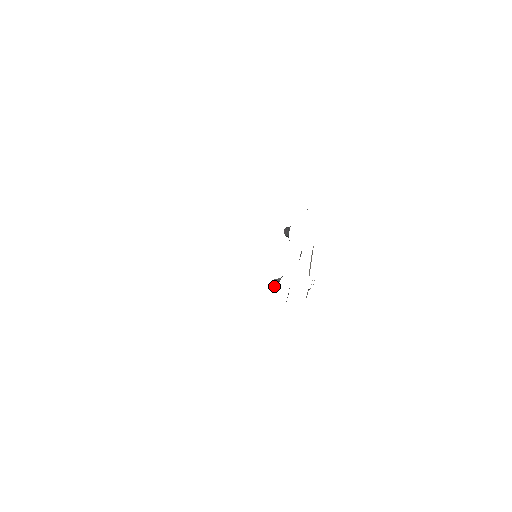
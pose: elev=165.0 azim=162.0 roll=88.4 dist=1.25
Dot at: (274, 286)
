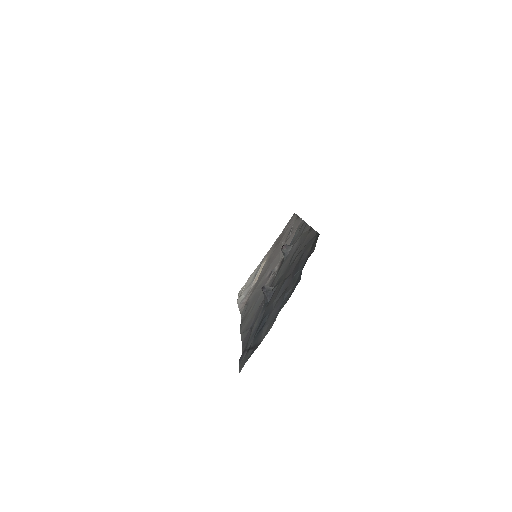
Dot at: (265, 292)
